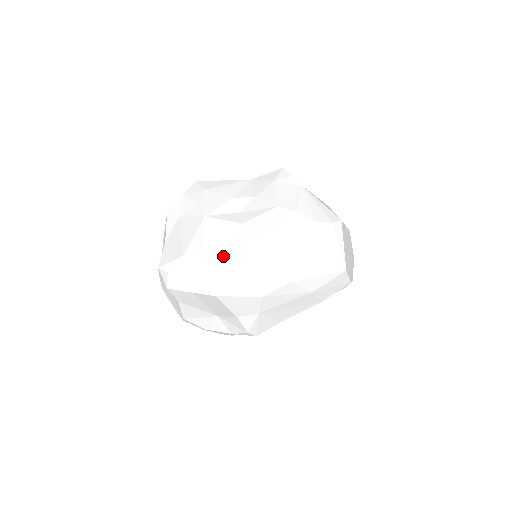
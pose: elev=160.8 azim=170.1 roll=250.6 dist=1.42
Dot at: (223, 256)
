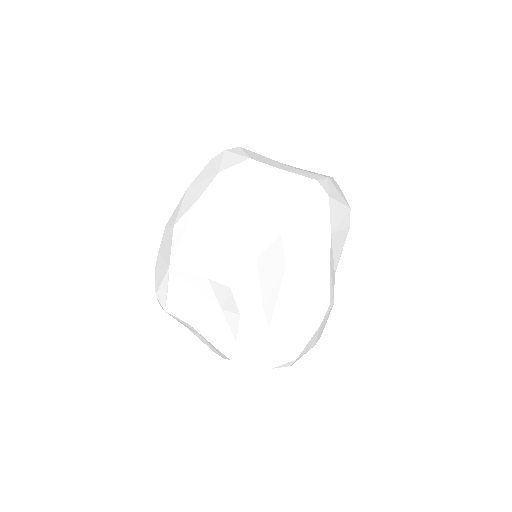
Dot at: (164, 238)
